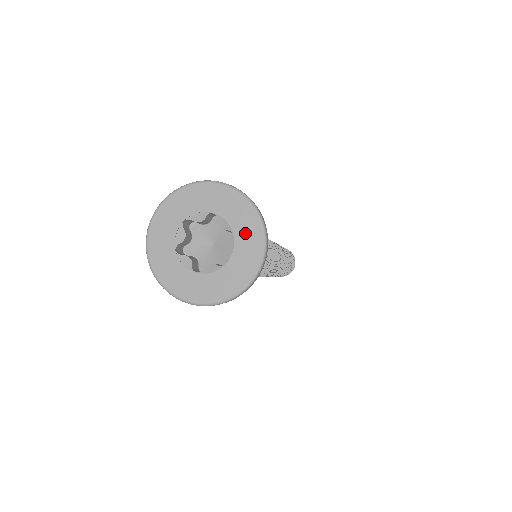
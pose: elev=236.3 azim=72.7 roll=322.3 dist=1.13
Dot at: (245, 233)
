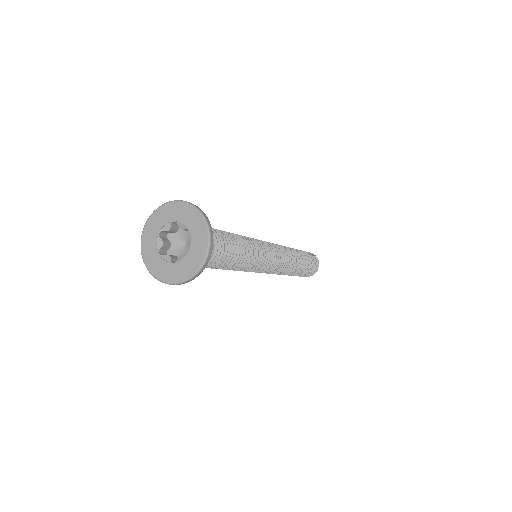
Dot at: (195, 227)
